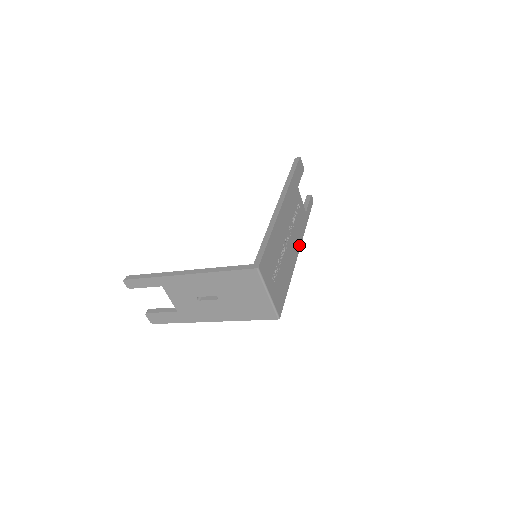
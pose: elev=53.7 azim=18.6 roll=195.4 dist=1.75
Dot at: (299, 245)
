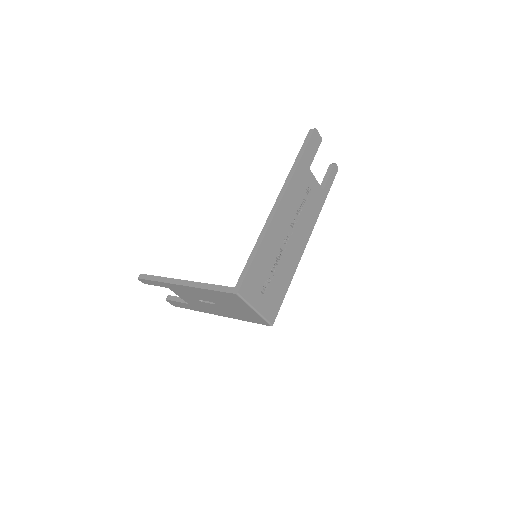
Dot at: (309, 234)
